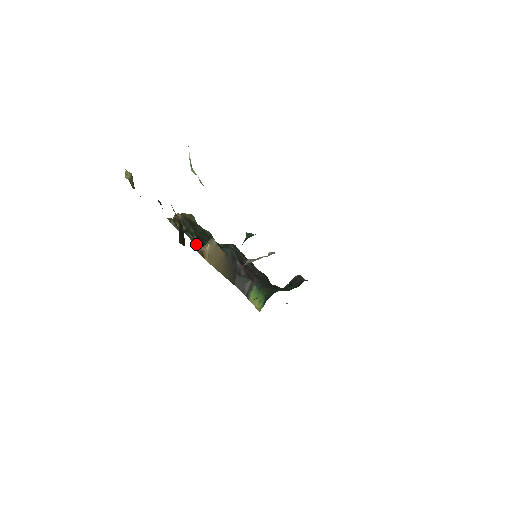
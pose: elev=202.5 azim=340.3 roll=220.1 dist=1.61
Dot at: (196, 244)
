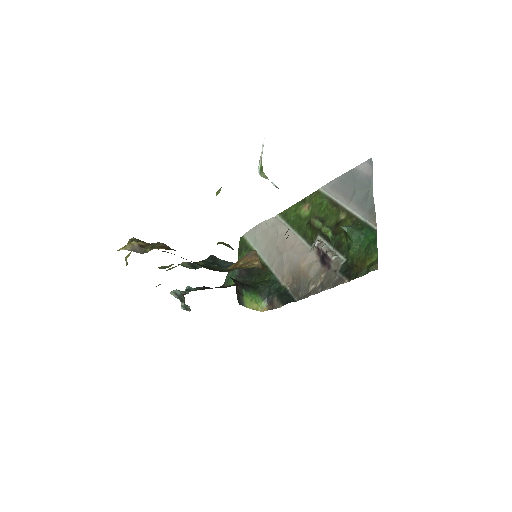
Dot at: (207, 268)
